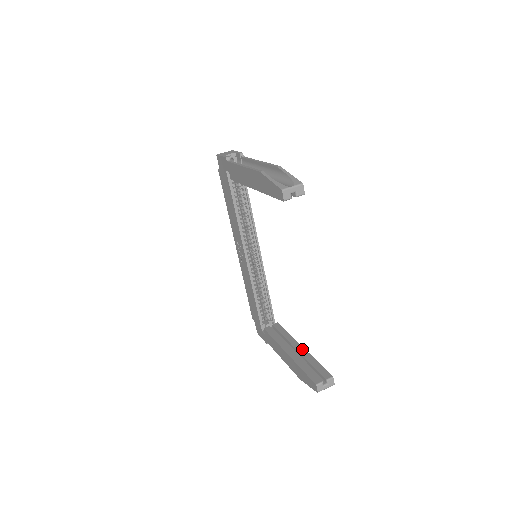
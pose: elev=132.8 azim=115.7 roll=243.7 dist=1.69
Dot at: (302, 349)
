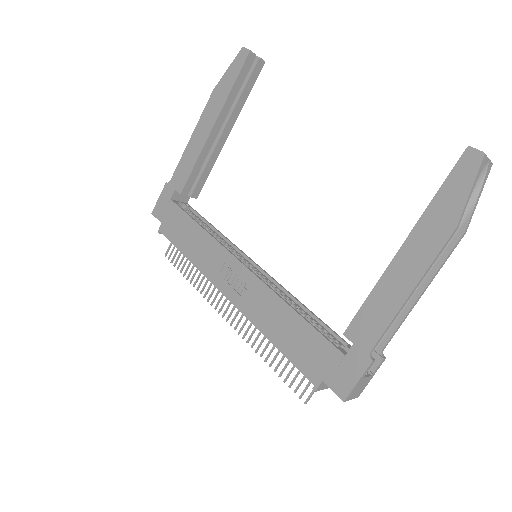
Dot at: occluded
